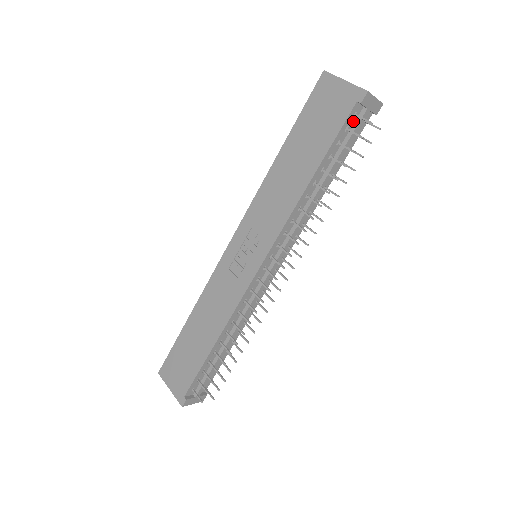
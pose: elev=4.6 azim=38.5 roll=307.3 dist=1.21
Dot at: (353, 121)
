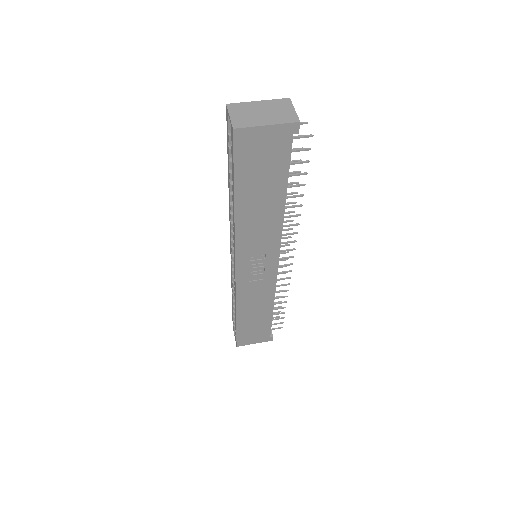
Dot at: occluded
